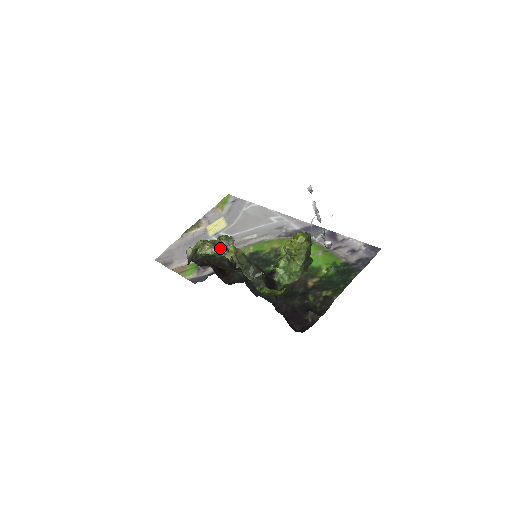
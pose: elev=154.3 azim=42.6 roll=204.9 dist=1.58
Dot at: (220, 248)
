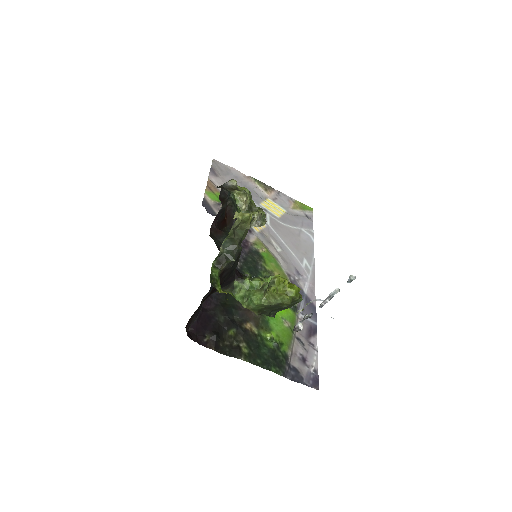
Dot at: occluded
